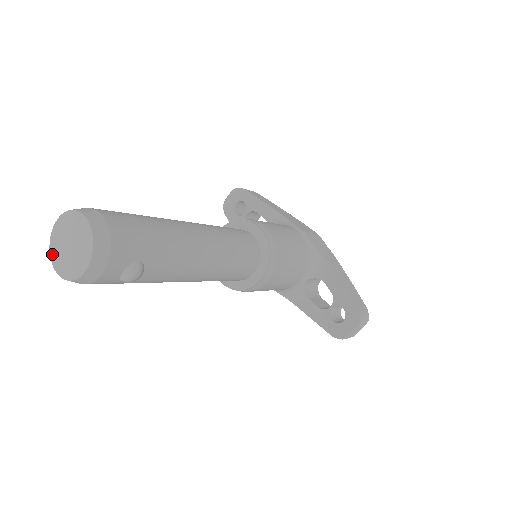
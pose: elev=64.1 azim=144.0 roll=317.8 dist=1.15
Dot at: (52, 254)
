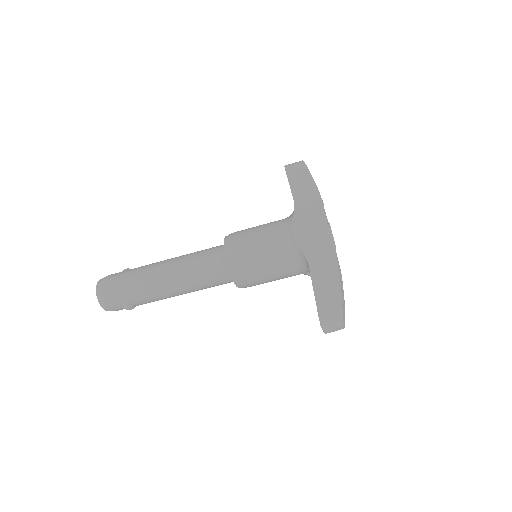
Dot at: occluded
